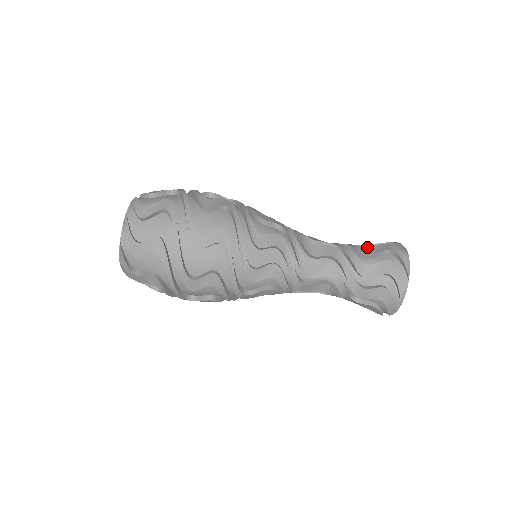
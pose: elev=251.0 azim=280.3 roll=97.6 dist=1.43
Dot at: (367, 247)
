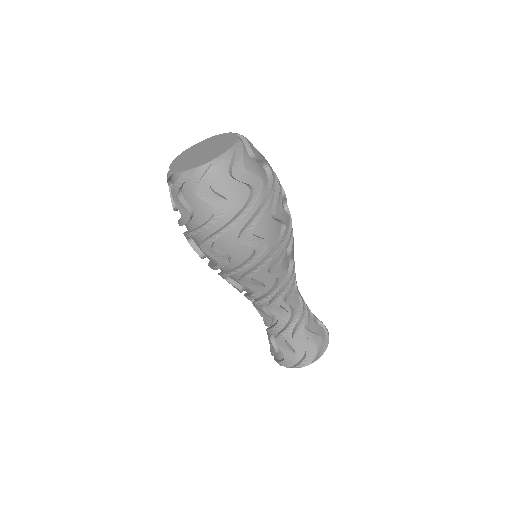
Dot at: (304, 336)
